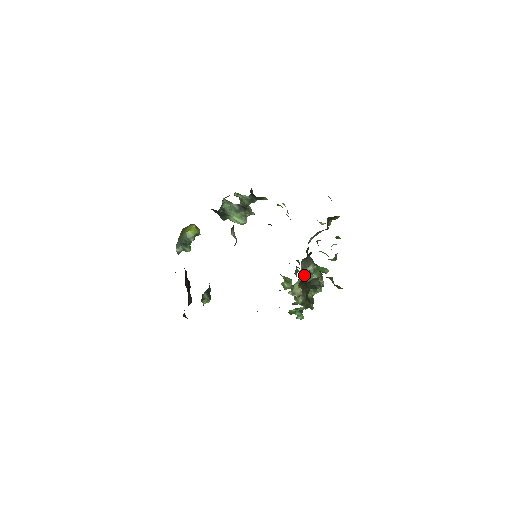
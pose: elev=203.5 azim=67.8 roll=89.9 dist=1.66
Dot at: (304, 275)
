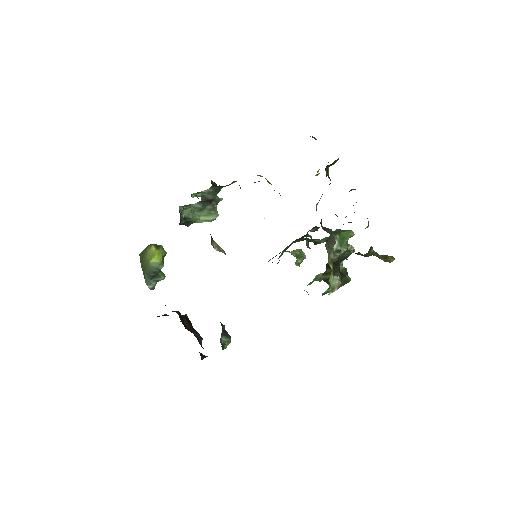
Dot at: (333, 258)
